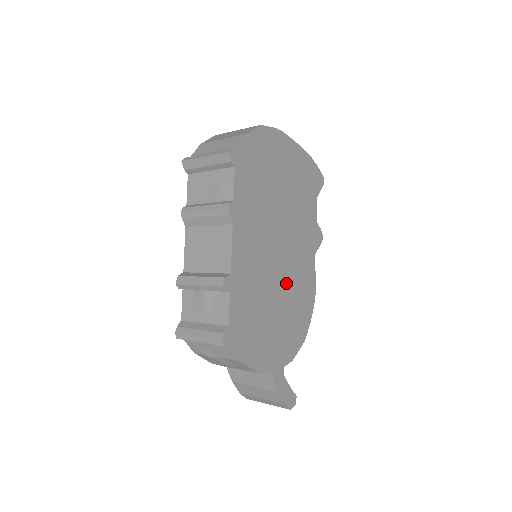
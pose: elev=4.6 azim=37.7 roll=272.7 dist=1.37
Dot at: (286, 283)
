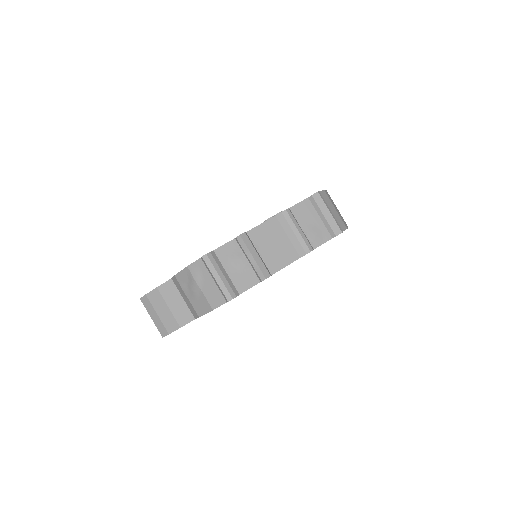
Dot at: occluded
